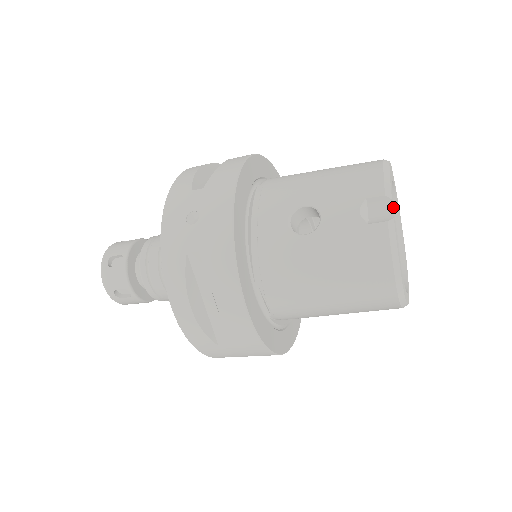
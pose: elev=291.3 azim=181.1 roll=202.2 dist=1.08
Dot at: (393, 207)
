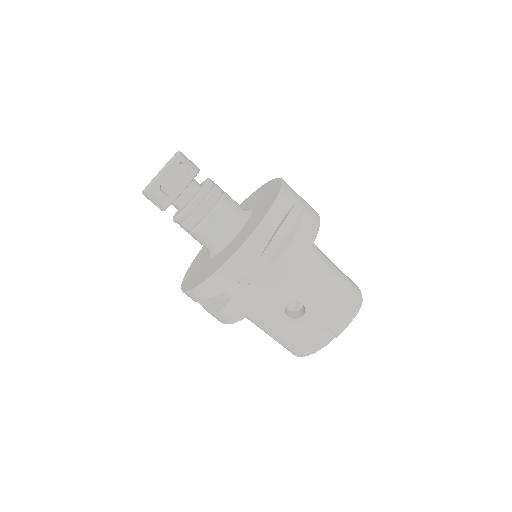
Dot at: occluded
